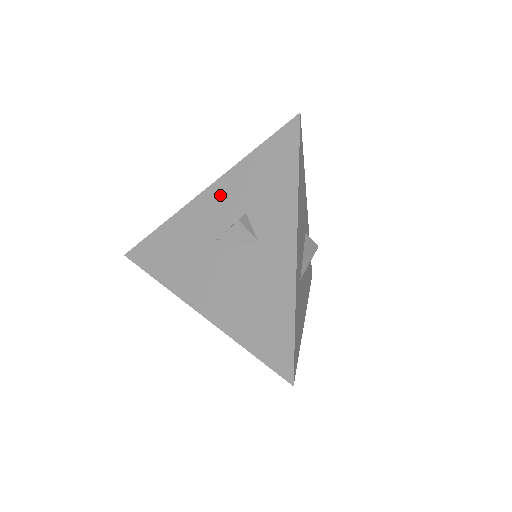
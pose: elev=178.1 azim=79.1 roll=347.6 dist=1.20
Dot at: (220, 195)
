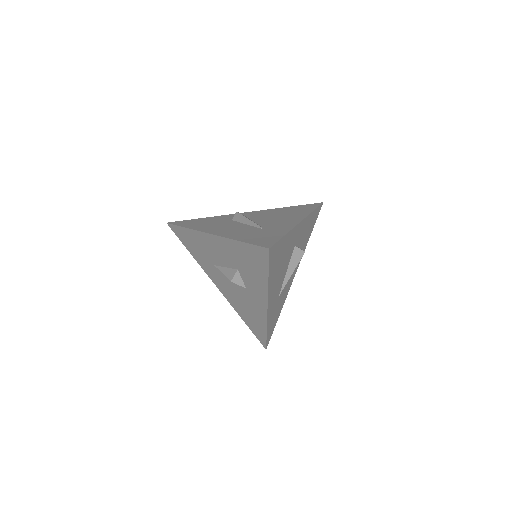
Dot at: (220, 246)
